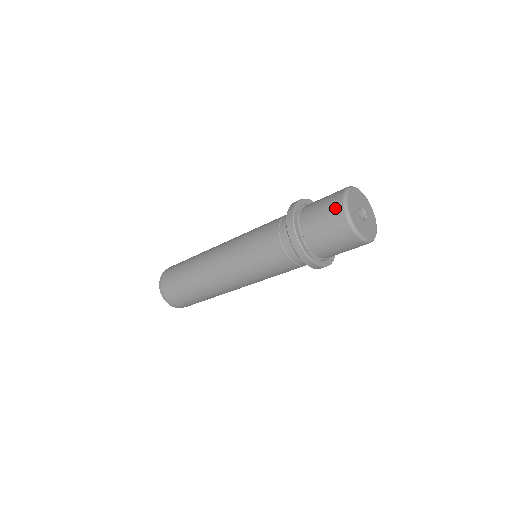
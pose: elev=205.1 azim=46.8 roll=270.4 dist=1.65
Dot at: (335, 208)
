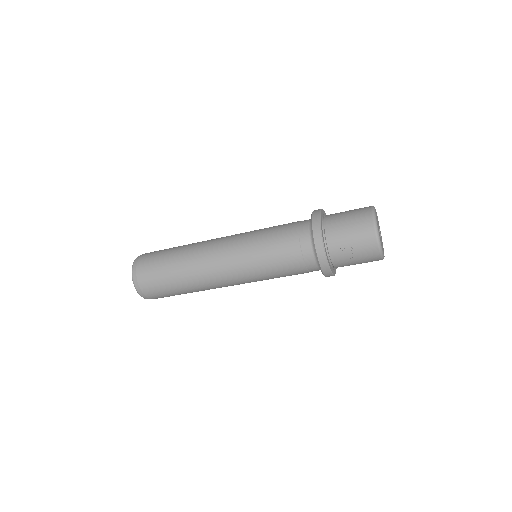
Dot at: (370, 250)
